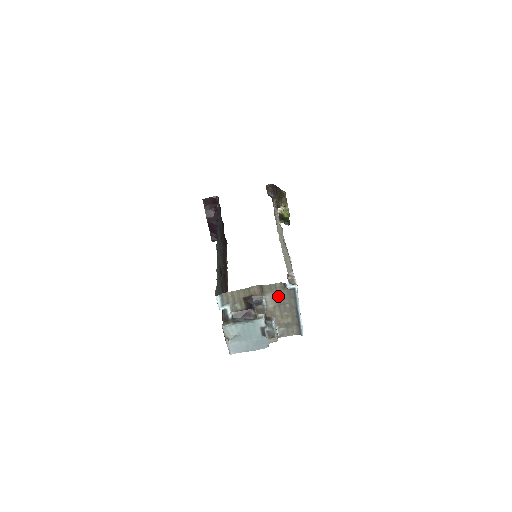
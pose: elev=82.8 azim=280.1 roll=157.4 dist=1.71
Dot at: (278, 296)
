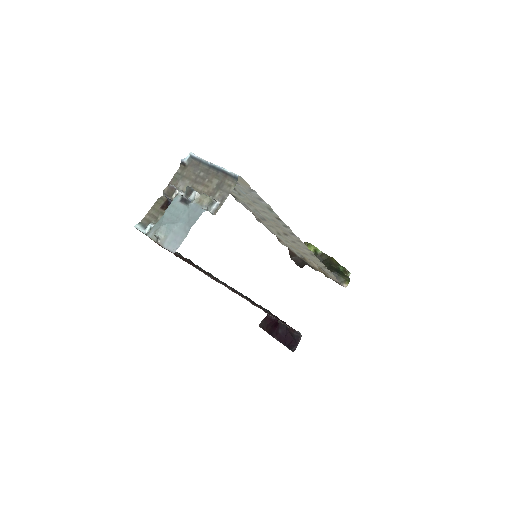
Dot at: (187, 177)
